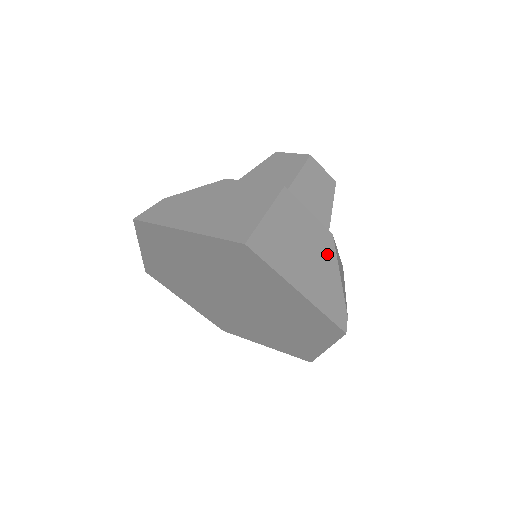
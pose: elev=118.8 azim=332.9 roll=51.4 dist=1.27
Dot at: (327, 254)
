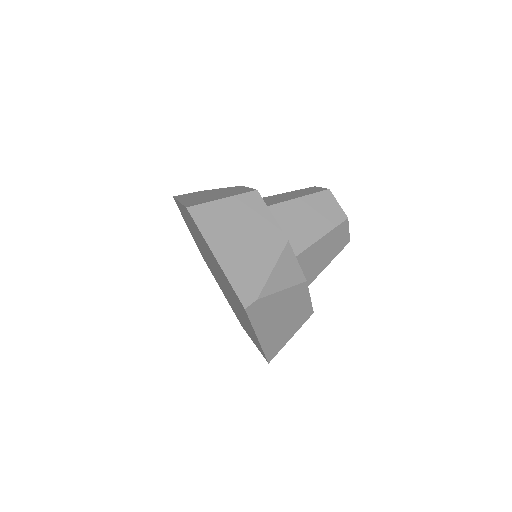
Dot at: (269, 249)
